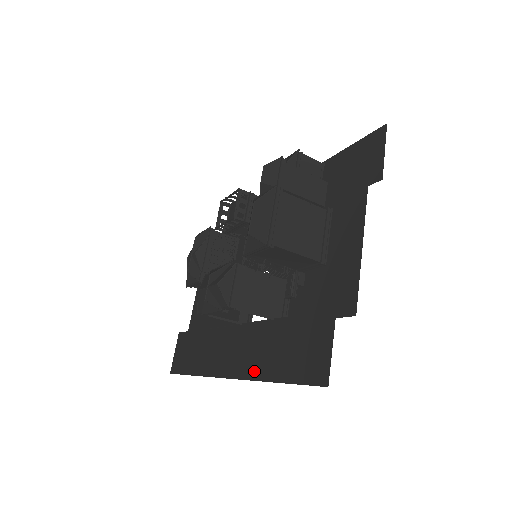
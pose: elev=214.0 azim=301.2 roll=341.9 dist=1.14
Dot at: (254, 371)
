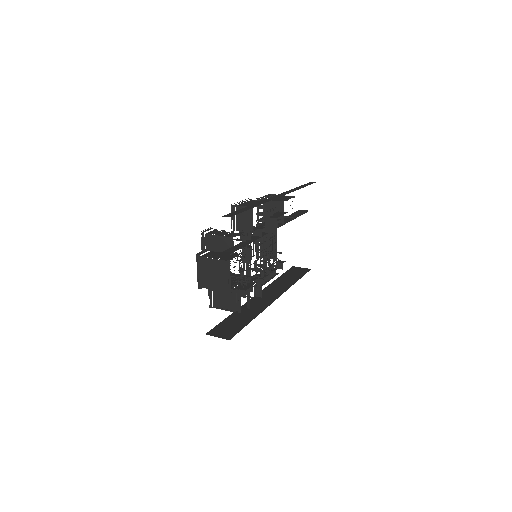
Dot at: occluded
